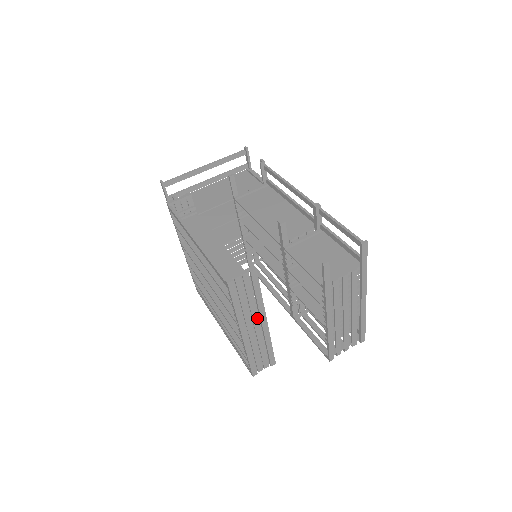
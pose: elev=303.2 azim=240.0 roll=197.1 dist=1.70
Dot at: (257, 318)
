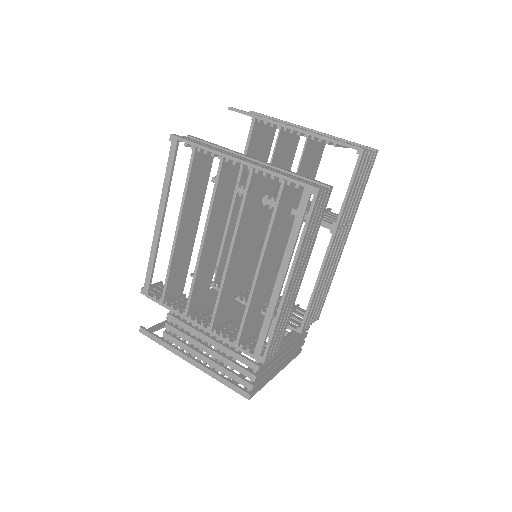
Dot at: (241, 157)
